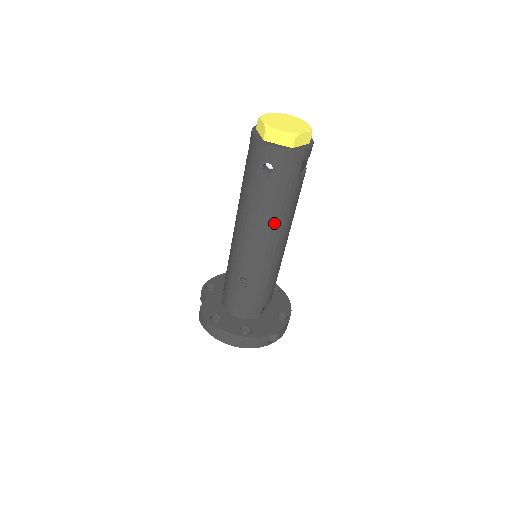
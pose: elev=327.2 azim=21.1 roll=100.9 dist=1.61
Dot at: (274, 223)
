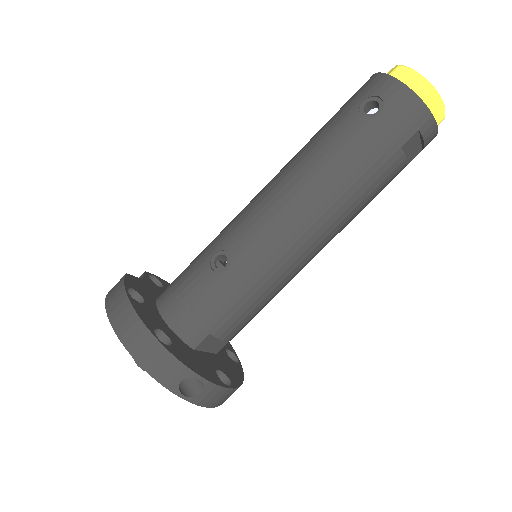
Dot at: (327, 190)
